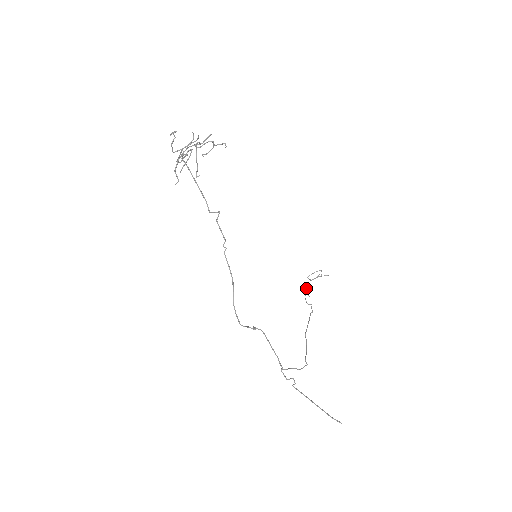
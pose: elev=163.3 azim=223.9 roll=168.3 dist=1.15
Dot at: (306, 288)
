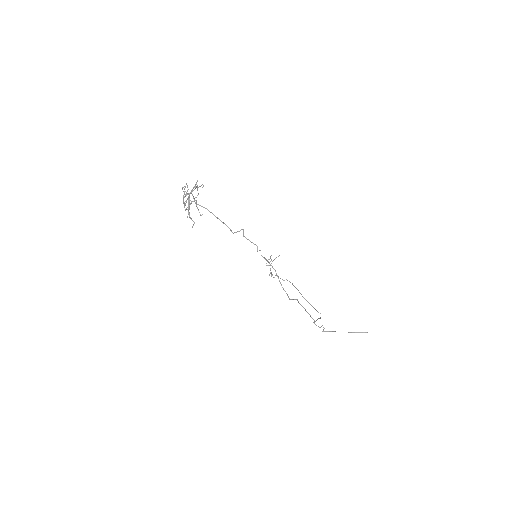
Dot at: (270, 273)
